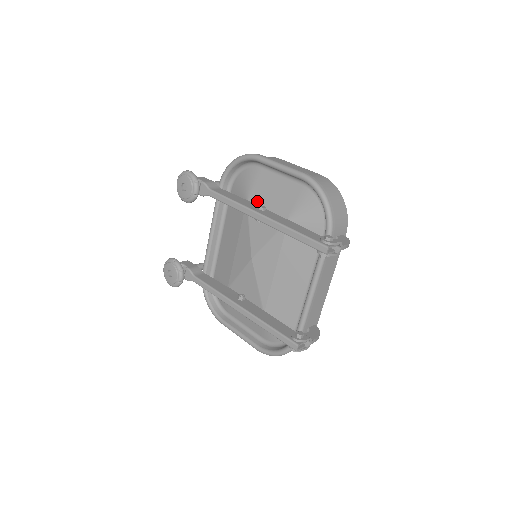
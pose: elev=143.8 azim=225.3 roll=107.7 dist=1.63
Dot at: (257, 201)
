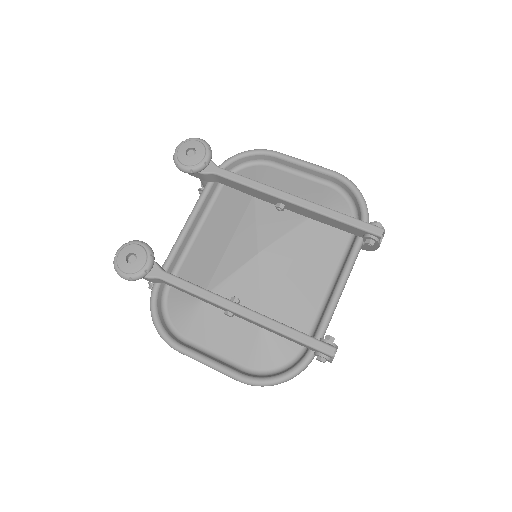
Dot at: occluded
